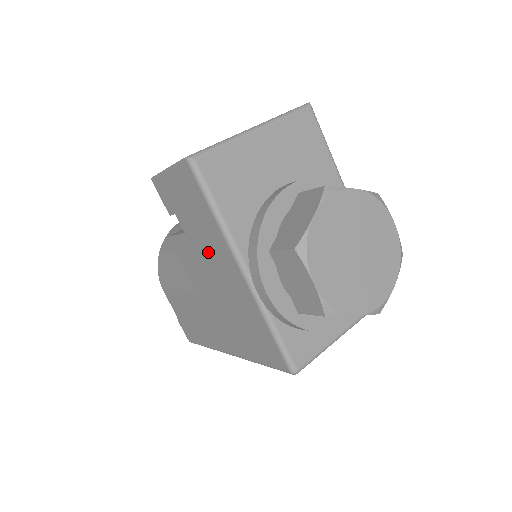
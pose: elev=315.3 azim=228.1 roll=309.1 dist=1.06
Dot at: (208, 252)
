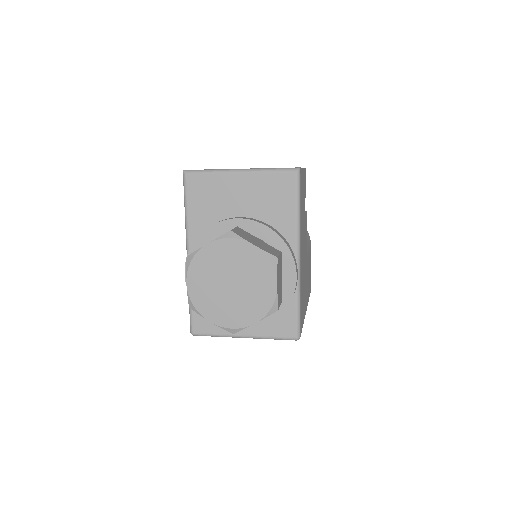
Dot at: occluded
